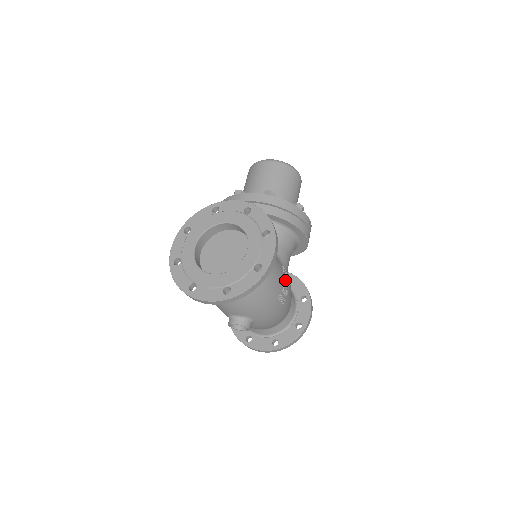
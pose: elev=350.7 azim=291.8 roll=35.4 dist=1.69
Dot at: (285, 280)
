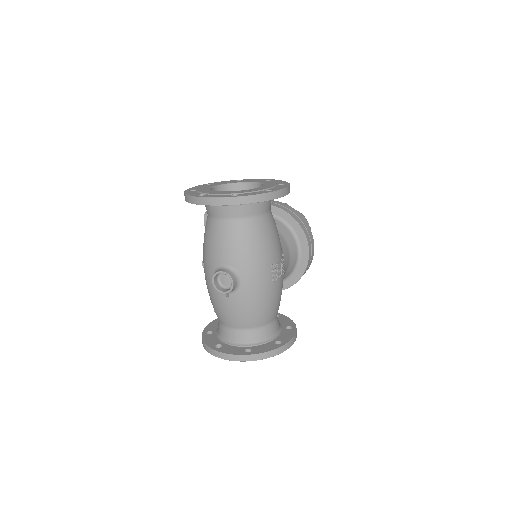
Dot at: (282, 259)
